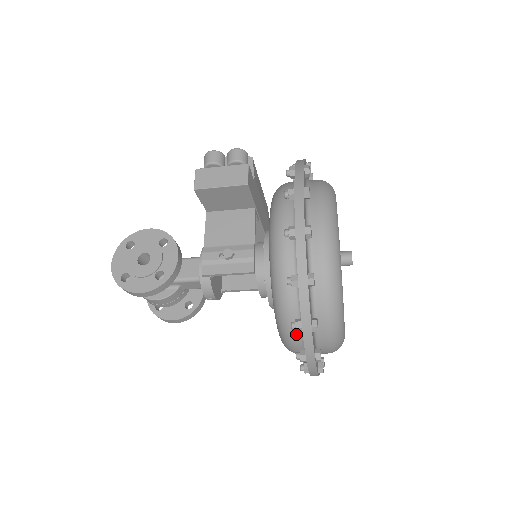
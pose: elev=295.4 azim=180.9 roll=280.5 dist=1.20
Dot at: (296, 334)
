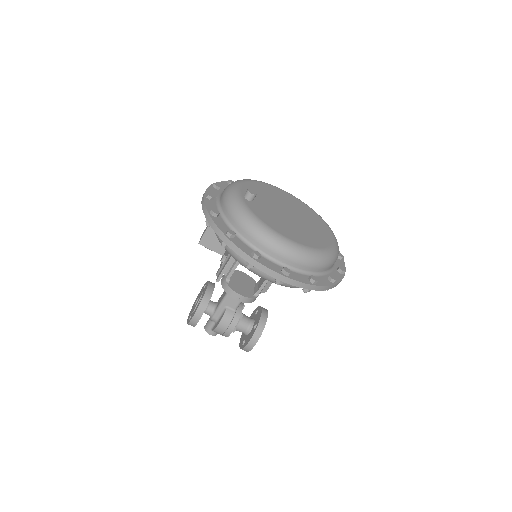
Dot at: occluded
